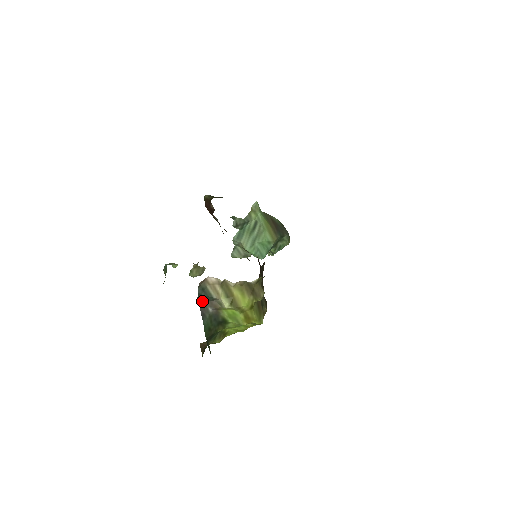
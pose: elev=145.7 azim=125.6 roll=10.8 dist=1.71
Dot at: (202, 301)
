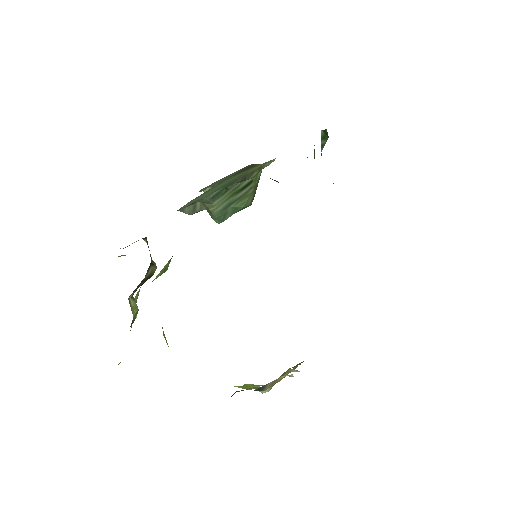
Dot at: occluded
